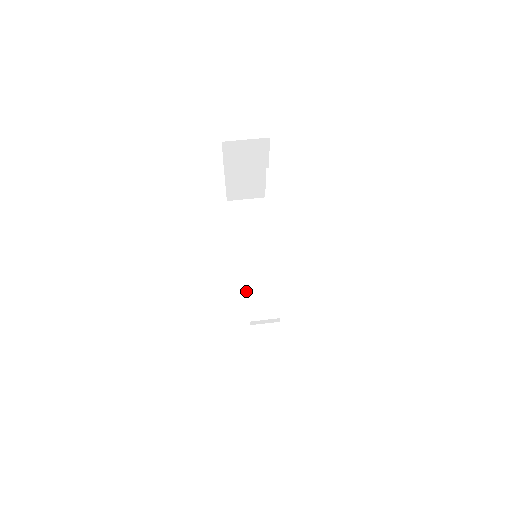
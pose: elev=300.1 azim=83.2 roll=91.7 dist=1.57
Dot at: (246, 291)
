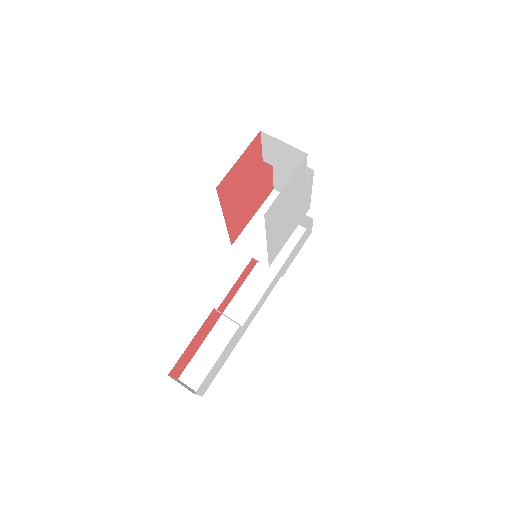
Dot at: (246, 280)
